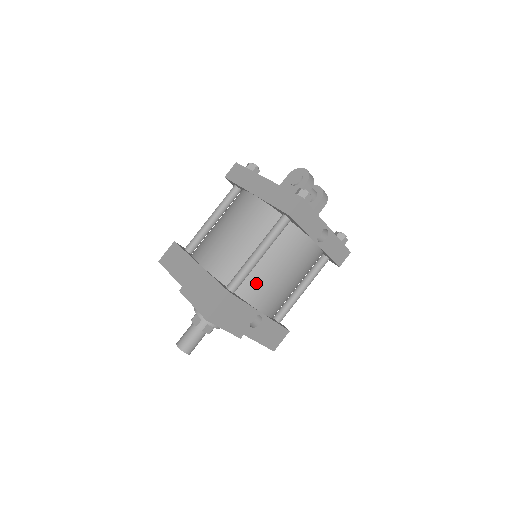
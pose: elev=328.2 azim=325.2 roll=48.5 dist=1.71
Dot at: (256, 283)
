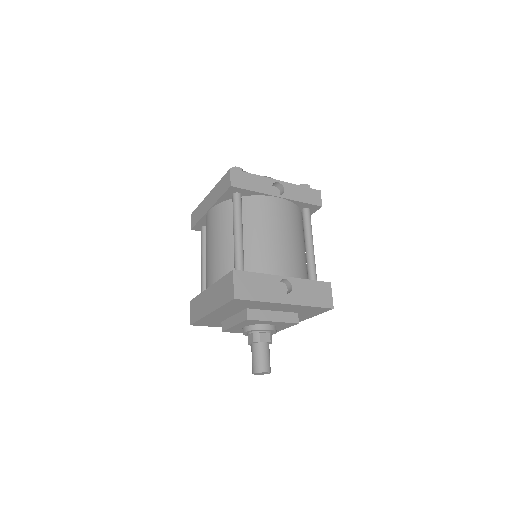
Dot at: (257, 256)
